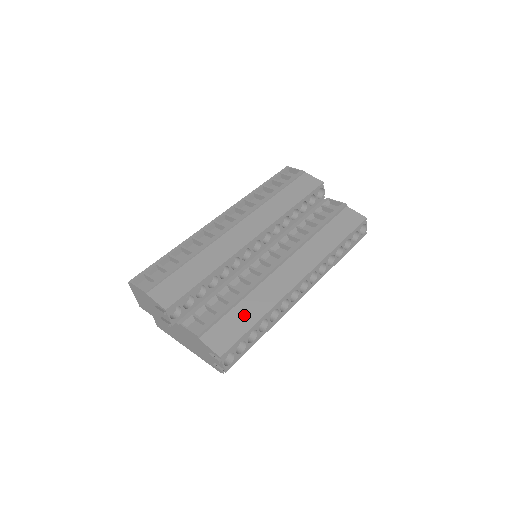
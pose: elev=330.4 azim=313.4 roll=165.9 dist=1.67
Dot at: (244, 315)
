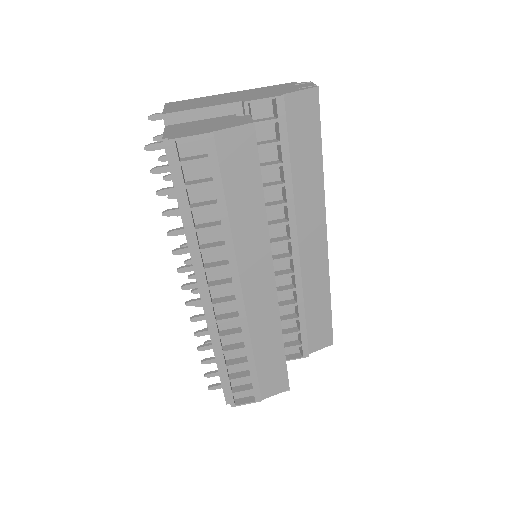
Dot at: (318, 311)
